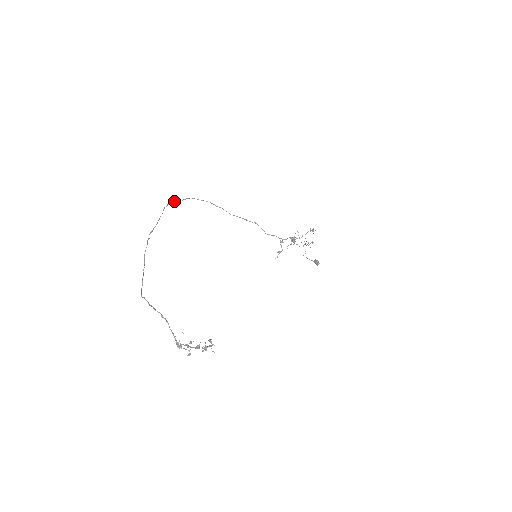
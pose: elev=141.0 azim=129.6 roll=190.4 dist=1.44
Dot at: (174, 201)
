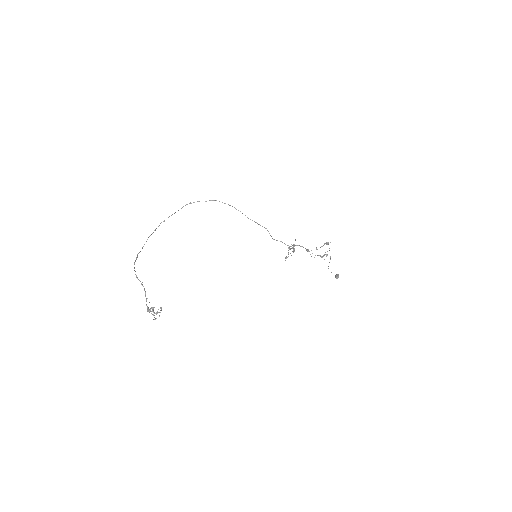
Dot at: (198, 201)
